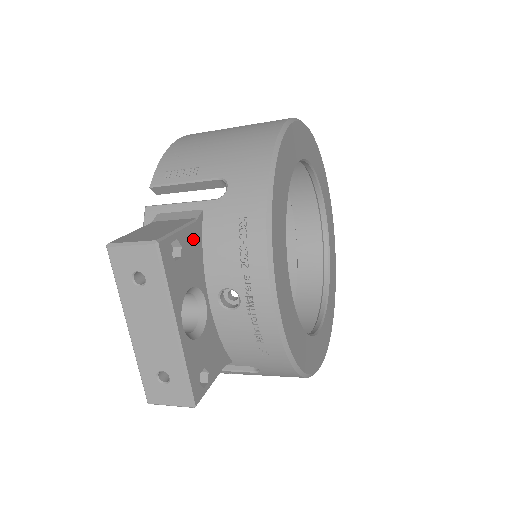
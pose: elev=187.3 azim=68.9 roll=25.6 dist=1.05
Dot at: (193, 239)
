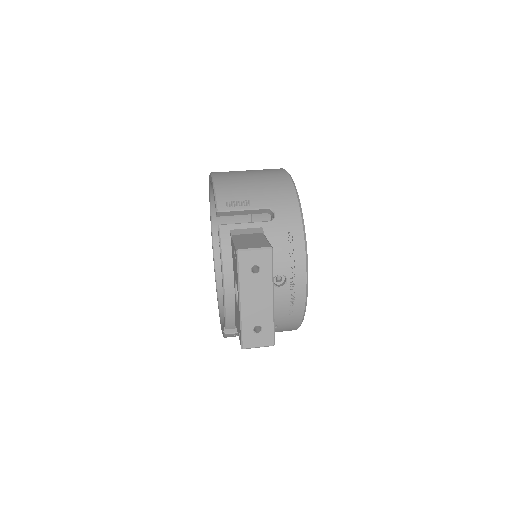
Dot at: occluded
